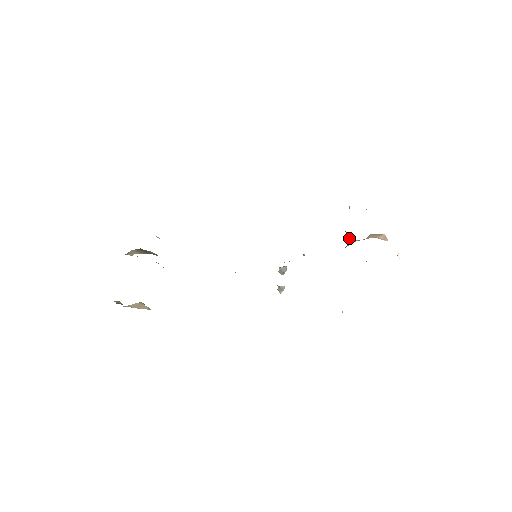
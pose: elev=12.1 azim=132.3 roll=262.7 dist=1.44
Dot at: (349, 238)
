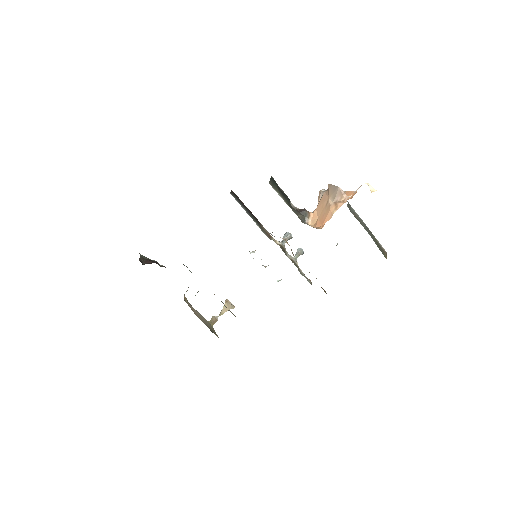
Dot at: (308, 218)
